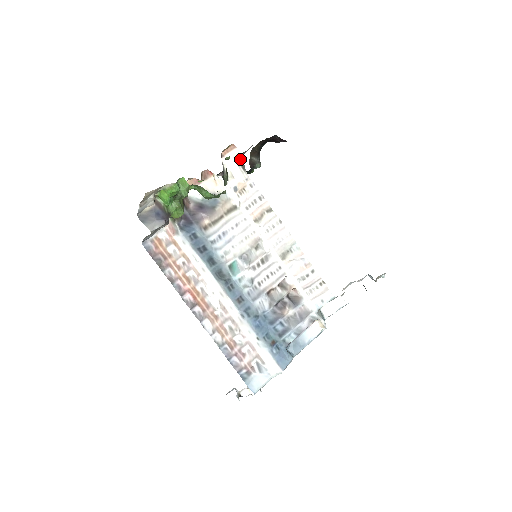
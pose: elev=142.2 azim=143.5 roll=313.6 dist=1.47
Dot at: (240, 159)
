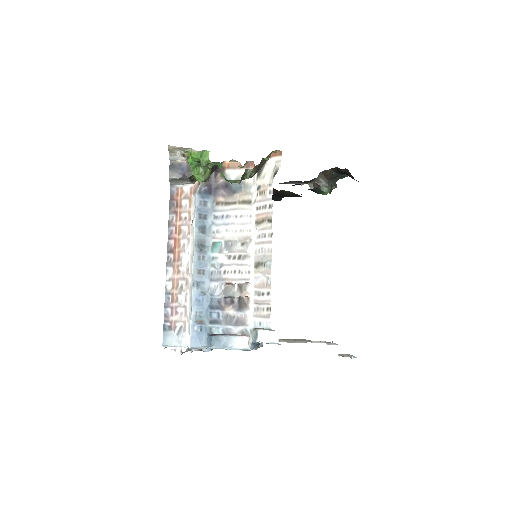
Dot at: (278, 166)
